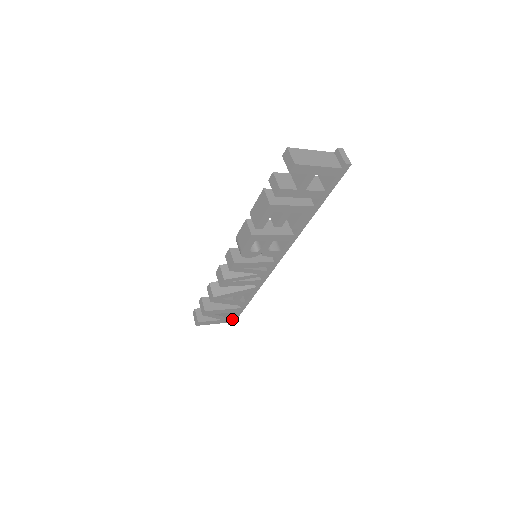
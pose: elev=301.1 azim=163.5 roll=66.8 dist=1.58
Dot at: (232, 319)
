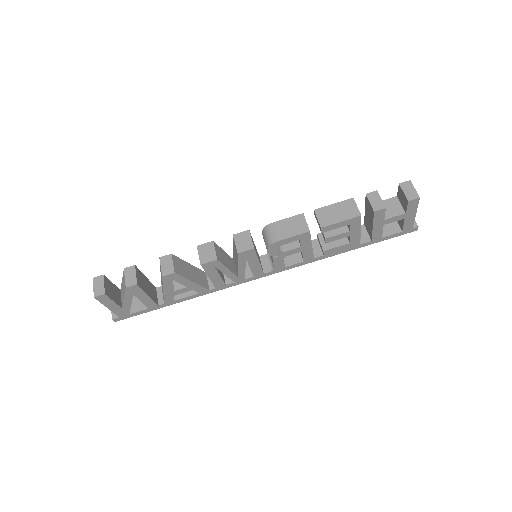
Dot at: (128, 314)
